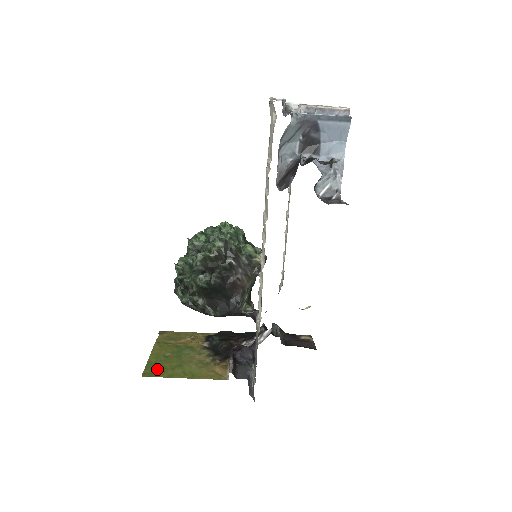
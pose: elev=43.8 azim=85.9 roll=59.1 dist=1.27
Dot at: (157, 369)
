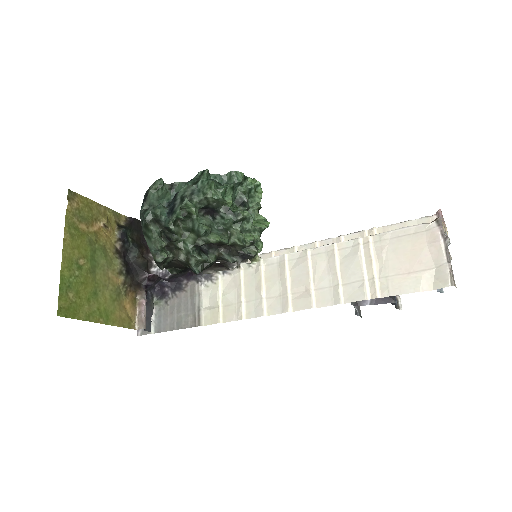
Dot at: (73, 299)
